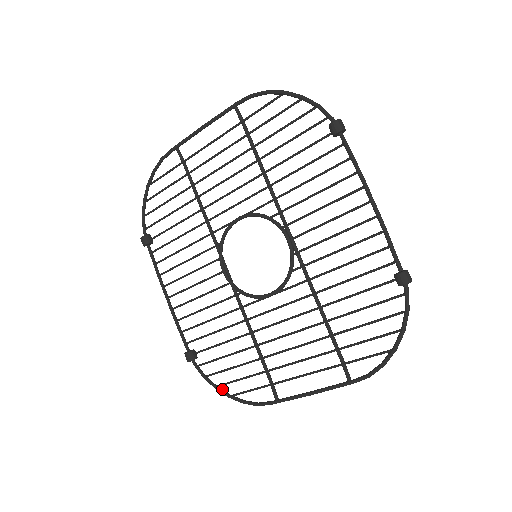
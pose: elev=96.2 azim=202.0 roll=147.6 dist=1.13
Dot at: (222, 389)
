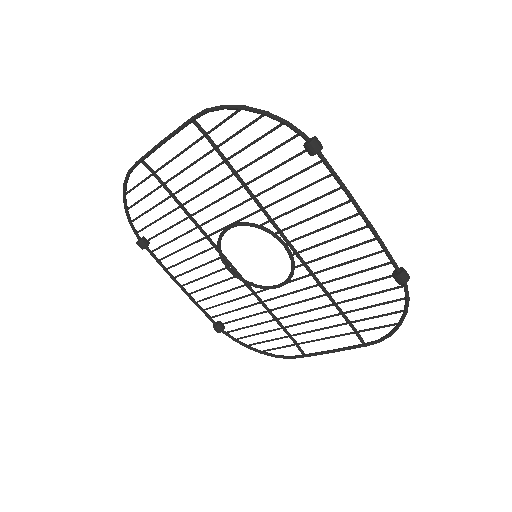
Dot at: (254, 348)
